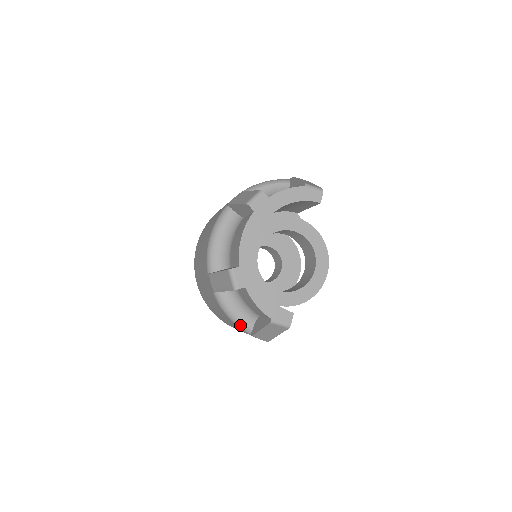
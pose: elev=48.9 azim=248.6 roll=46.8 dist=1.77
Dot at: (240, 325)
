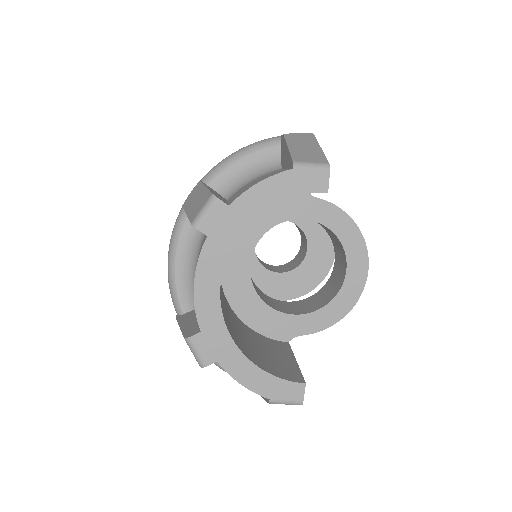
Dot at: occluded
